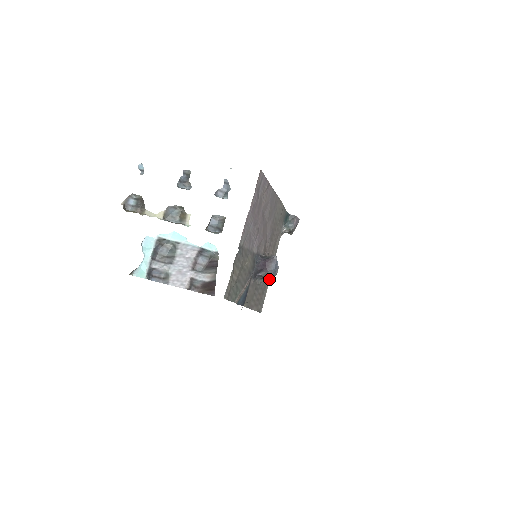
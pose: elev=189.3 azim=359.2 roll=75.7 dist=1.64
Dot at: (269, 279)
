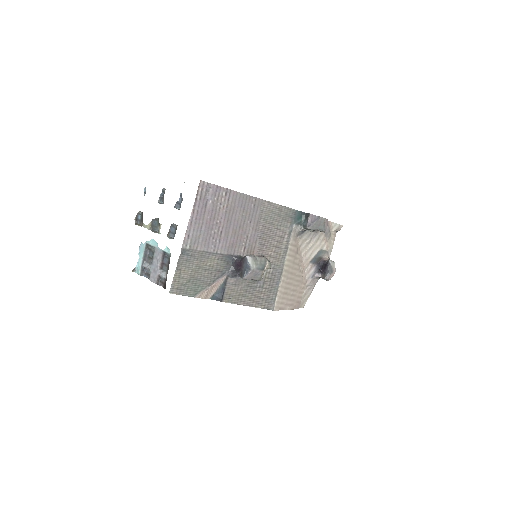
Dot at: (242, 278)
